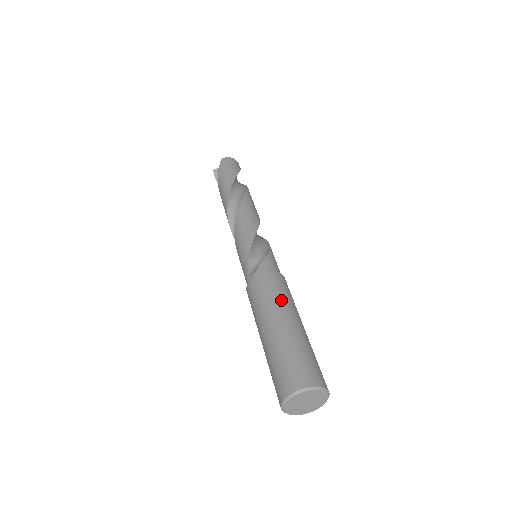
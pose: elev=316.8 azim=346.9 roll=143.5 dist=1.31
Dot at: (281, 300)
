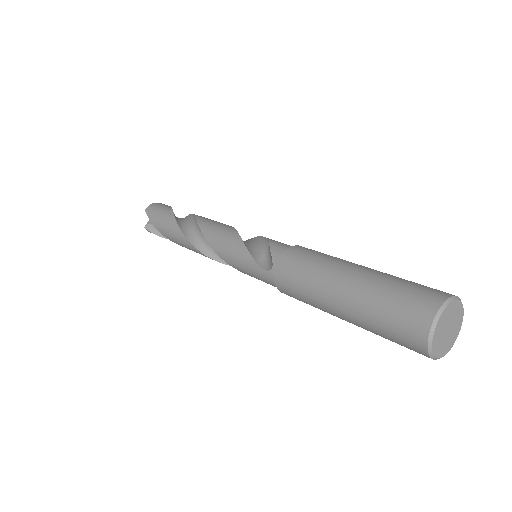
Dot at: (325, 261)
